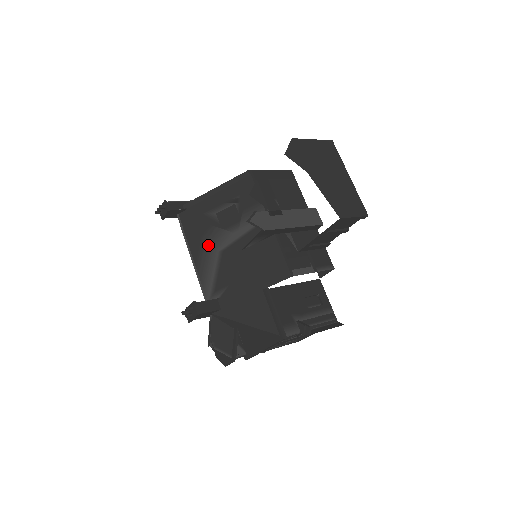
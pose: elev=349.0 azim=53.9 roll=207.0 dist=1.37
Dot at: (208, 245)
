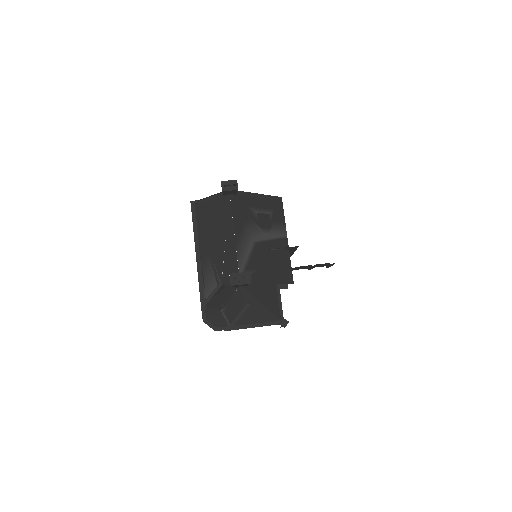
Dot at: (247, 232)
